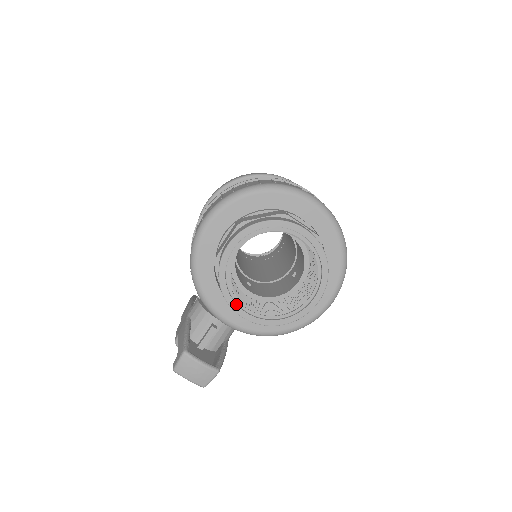
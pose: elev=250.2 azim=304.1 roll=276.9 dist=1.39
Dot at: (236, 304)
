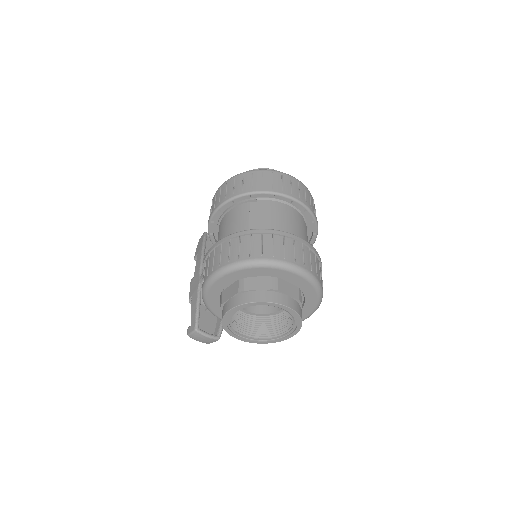
Dot at: (233, 334)
